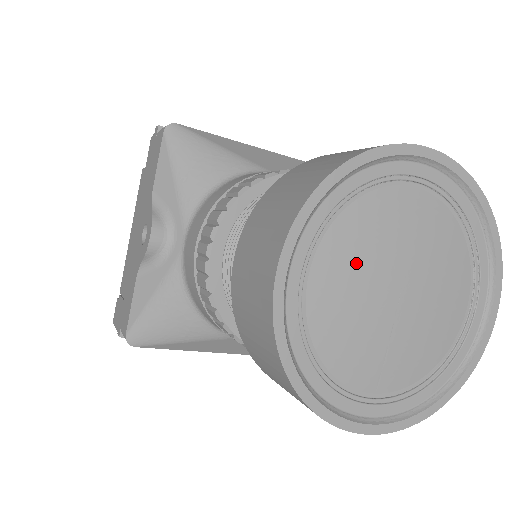
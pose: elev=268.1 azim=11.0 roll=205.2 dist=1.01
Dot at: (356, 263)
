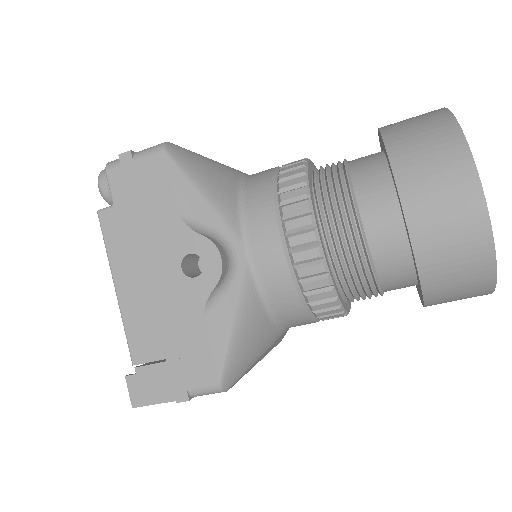
Dot at: occluded
